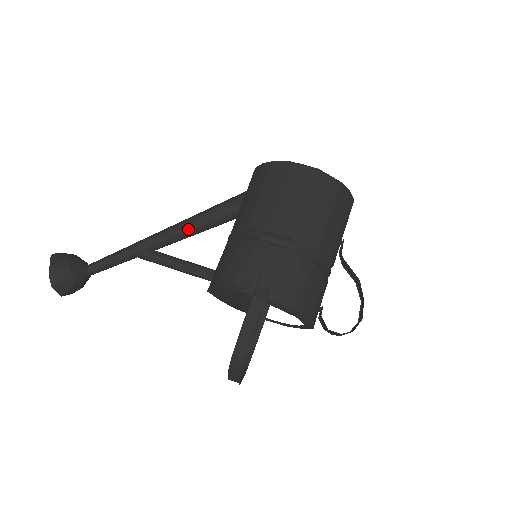
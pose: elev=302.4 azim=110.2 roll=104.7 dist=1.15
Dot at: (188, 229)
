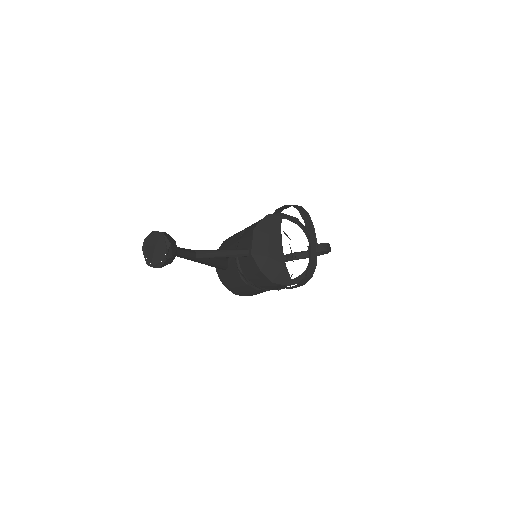
Dot at: occluded
